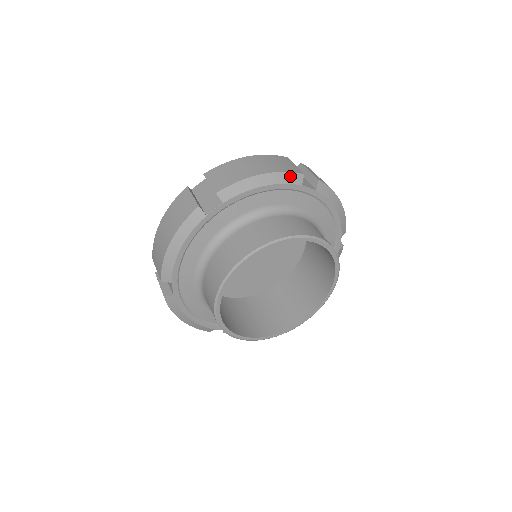
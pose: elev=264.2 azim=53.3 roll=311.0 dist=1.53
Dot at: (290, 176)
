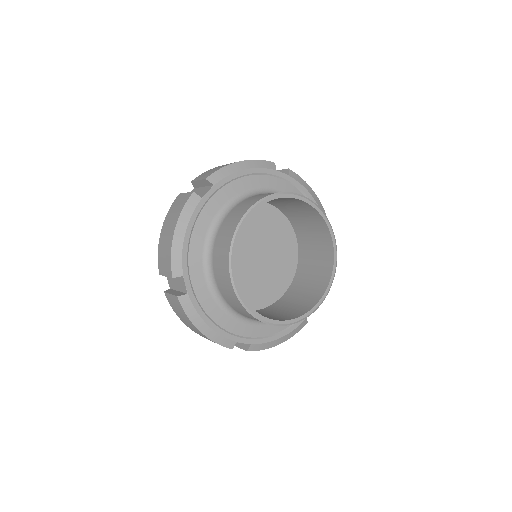
Dot at: (264, 163)
